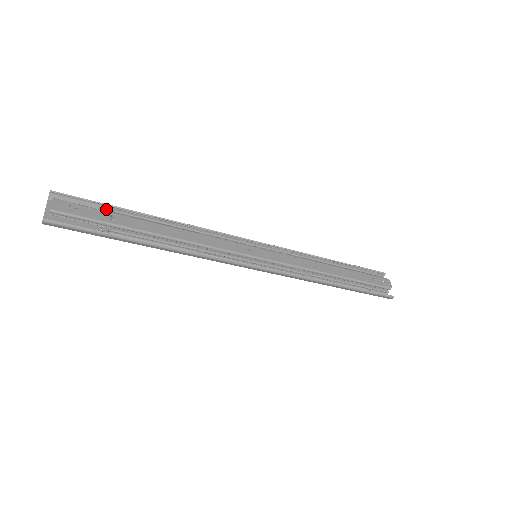
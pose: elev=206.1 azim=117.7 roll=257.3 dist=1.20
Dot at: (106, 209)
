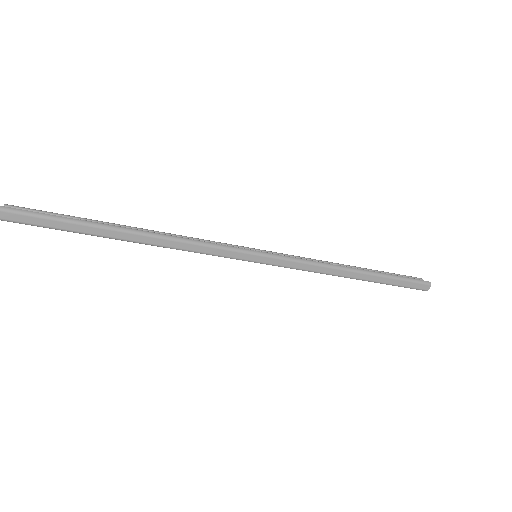
Dot at: occluded
